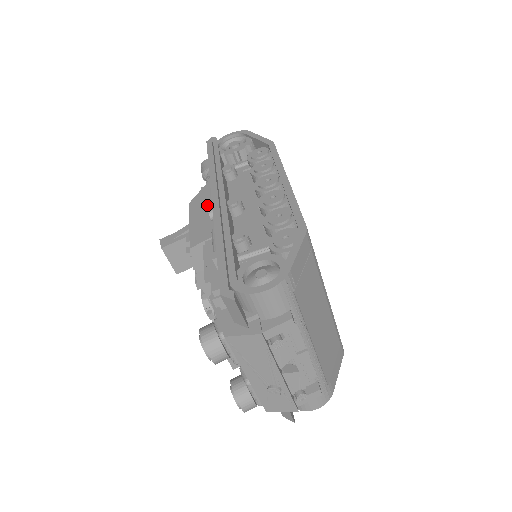
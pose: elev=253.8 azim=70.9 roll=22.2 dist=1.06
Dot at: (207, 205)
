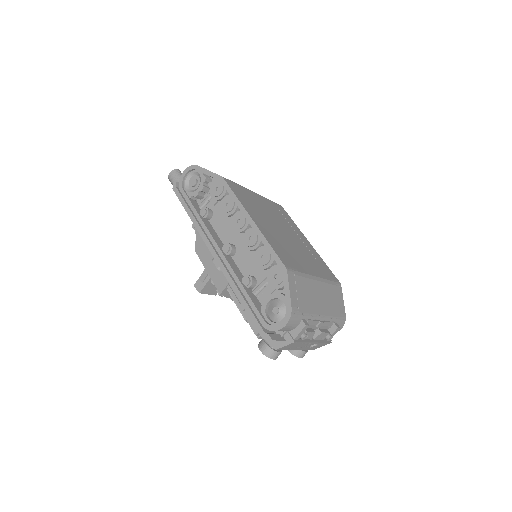
Dot at: (209, 253)
